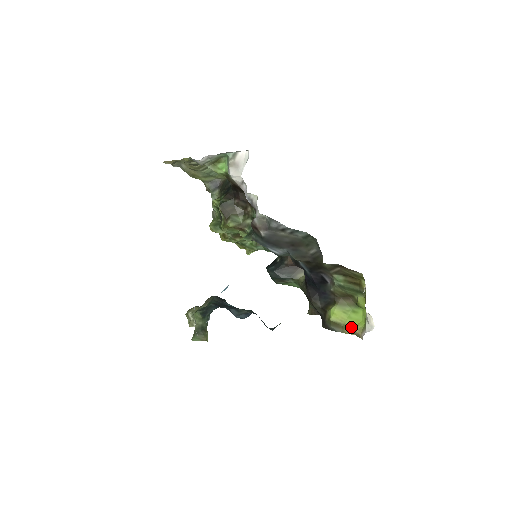
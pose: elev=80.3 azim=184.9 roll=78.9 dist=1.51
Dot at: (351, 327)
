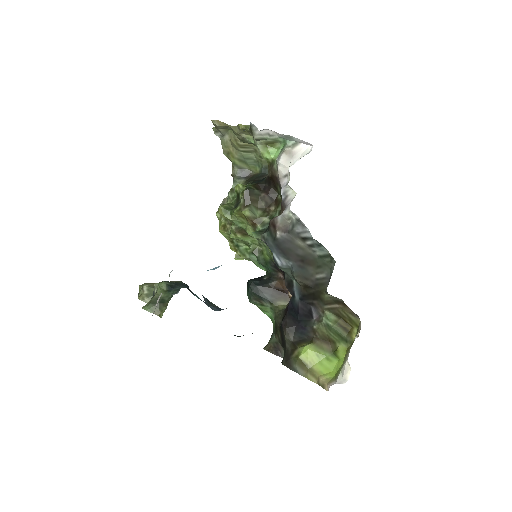
Dot at: (318, 374)
